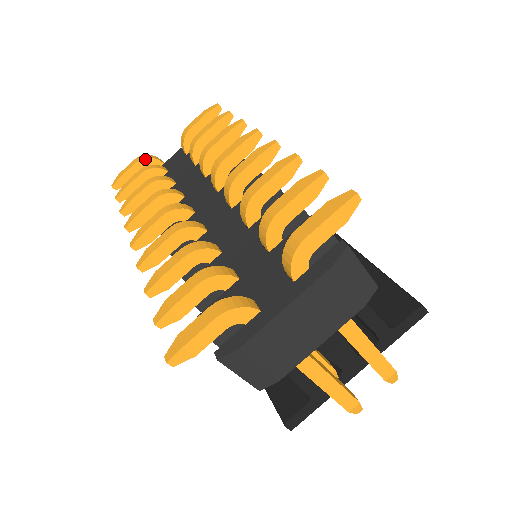
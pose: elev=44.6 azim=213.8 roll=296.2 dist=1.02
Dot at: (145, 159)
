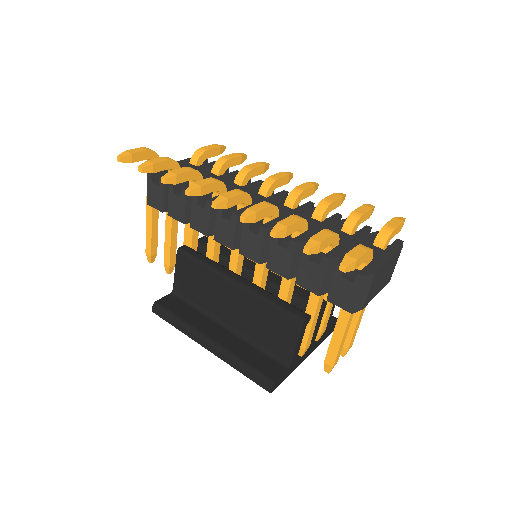
Dot at: (154, 152)
